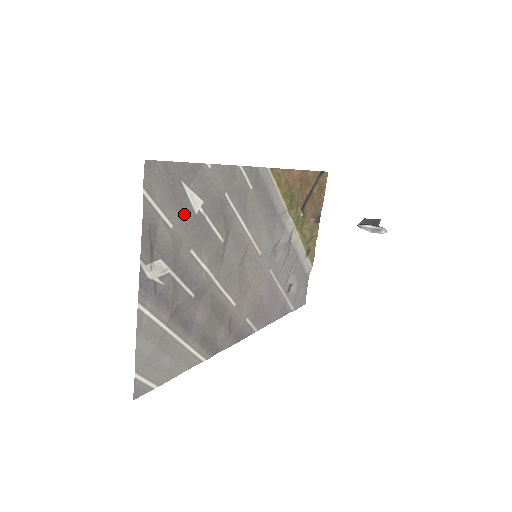
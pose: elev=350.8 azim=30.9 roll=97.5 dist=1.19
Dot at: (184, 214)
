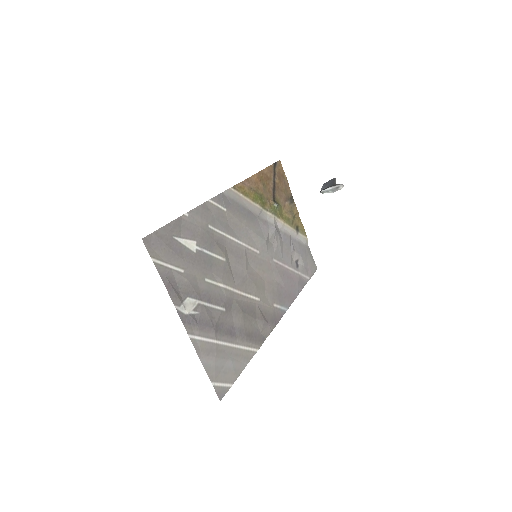
Dot at: (187, 258)
